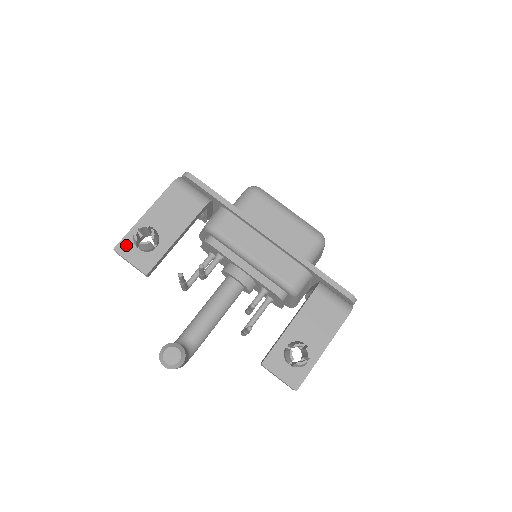
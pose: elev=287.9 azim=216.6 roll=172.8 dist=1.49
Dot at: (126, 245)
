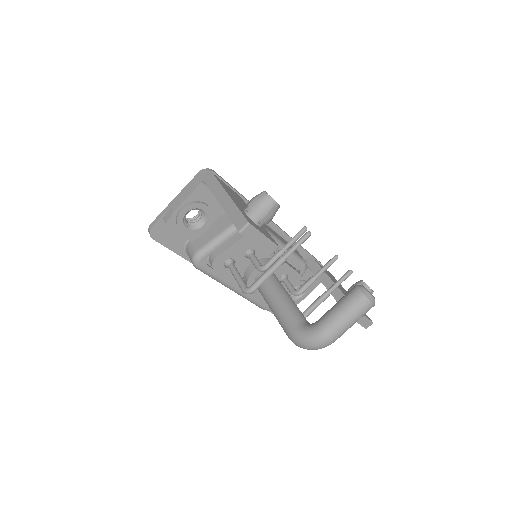
Dot at: (249, 220)
